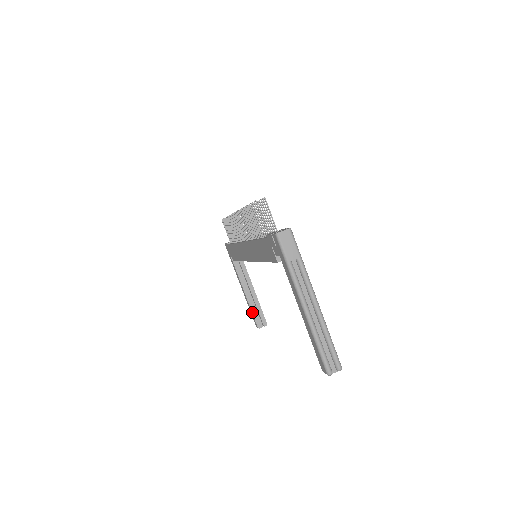
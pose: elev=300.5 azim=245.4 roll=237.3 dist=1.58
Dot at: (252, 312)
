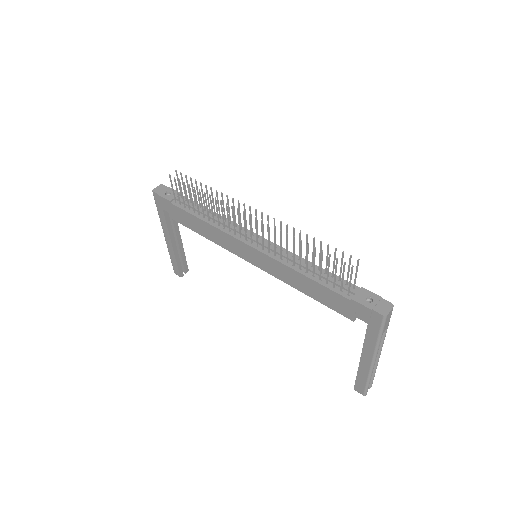
Dot at: (177, 263)
